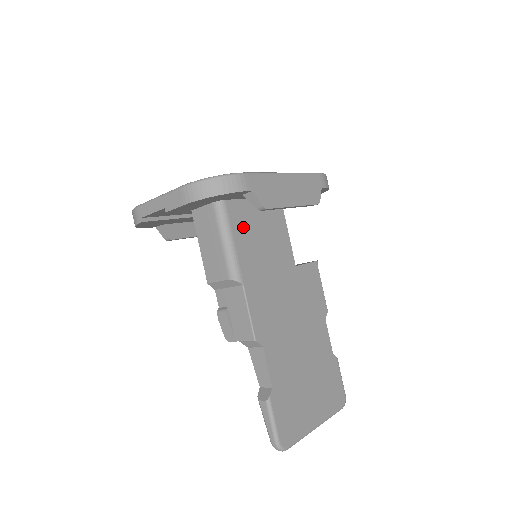
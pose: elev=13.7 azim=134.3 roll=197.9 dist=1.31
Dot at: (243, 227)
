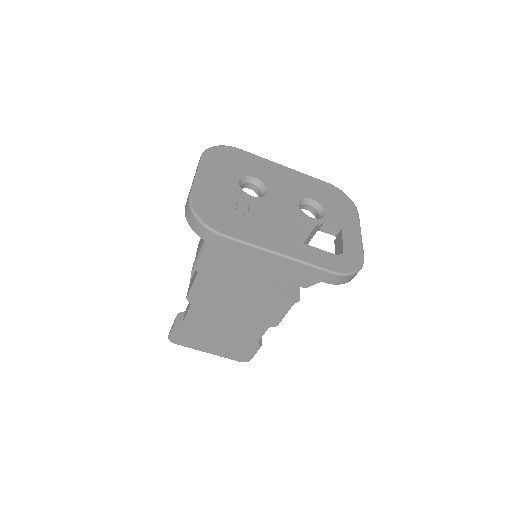
Dot at: occluded
